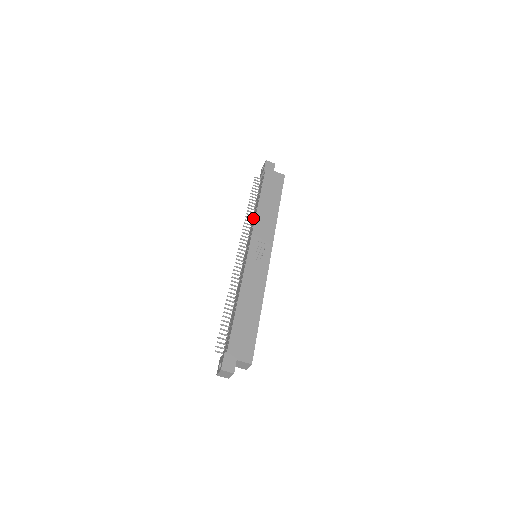
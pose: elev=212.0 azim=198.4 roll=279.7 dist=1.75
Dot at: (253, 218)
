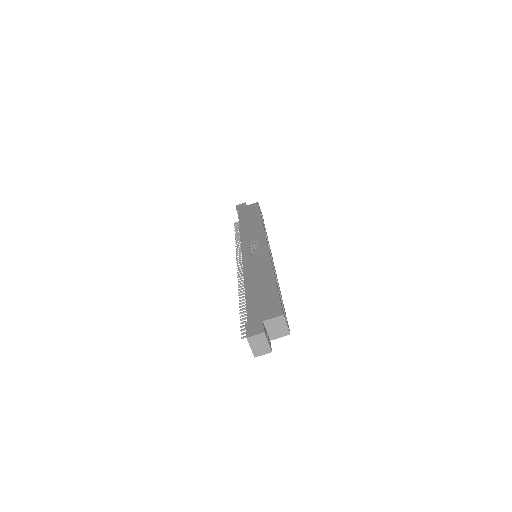
Dot at: occluded
